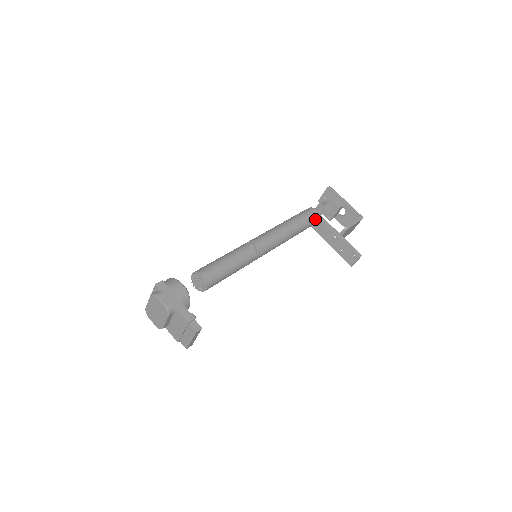
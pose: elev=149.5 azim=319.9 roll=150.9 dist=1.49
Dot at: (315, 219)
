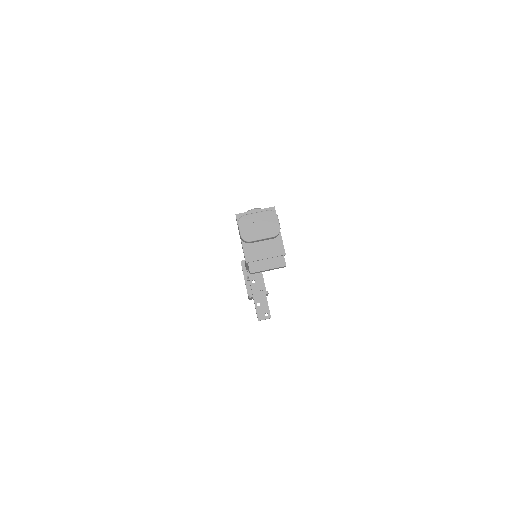
Dot at: occluded
